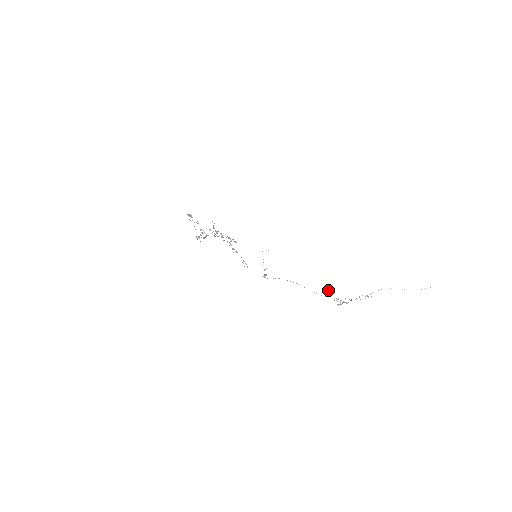
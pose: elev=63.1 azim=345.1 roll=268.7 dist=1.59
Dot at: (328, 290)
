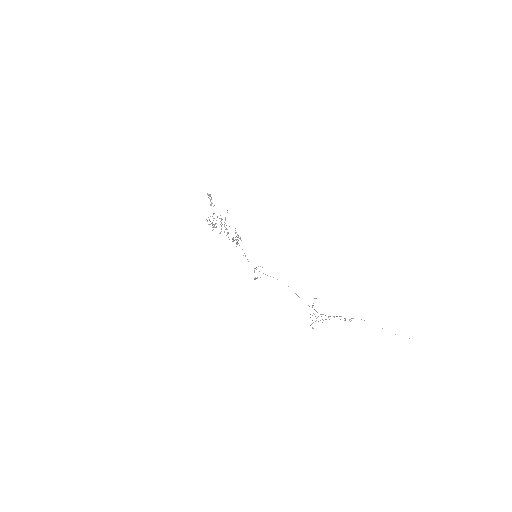
Dot at: occluded
